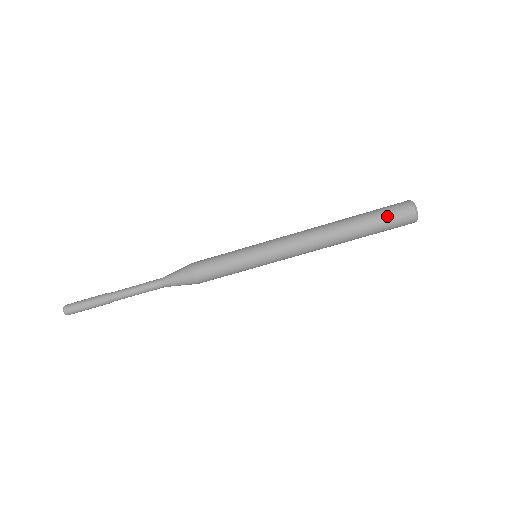
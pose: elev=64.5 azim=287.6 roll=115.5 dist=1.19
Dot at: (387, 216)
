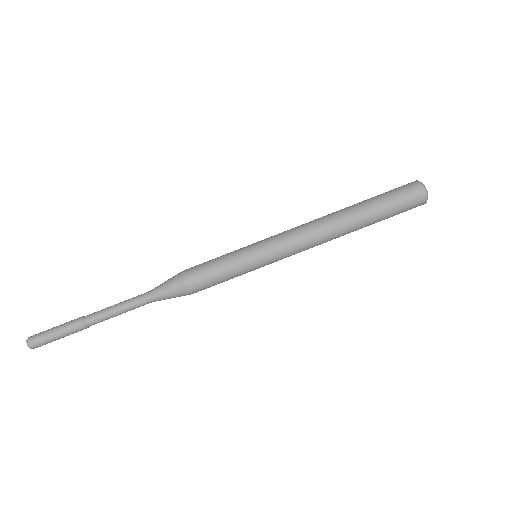
Dot at: (399, 204)
